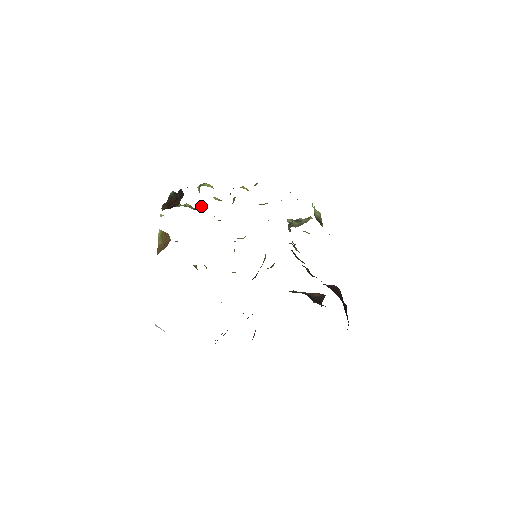
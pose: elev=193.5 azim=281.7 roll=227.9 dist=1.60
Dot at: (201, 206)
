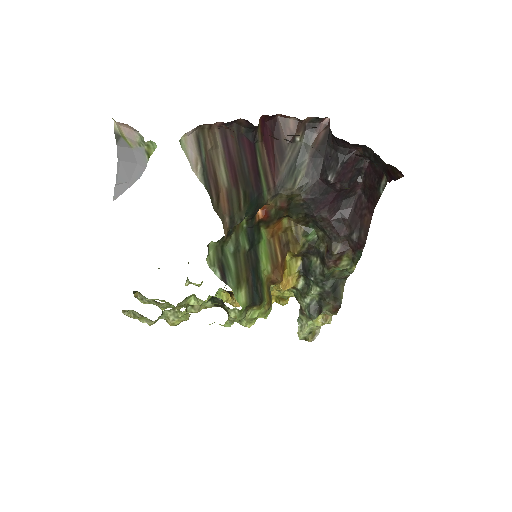
Dot at: occluded
